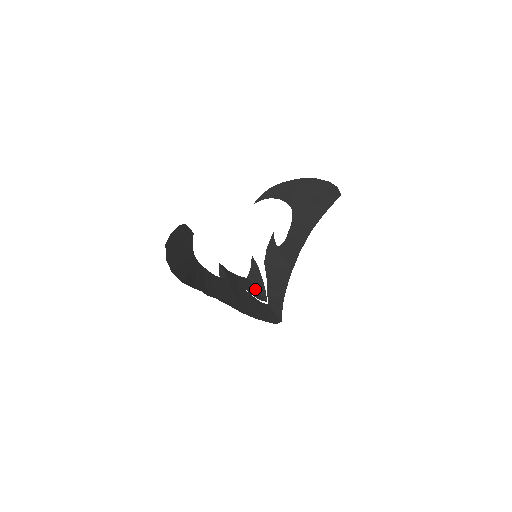
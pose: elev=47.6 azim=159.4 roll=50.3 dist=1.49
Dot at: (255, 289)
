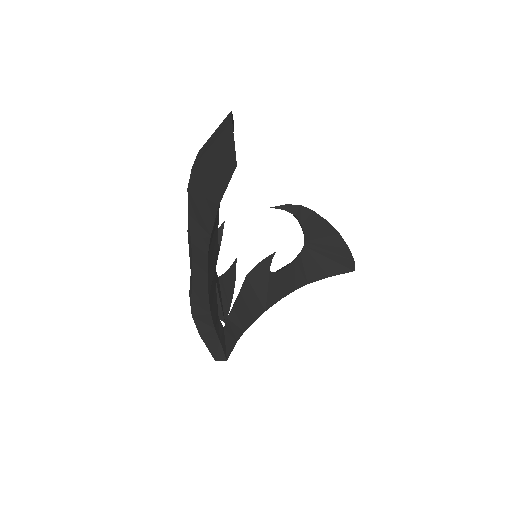
Dot at: (221, 297)
